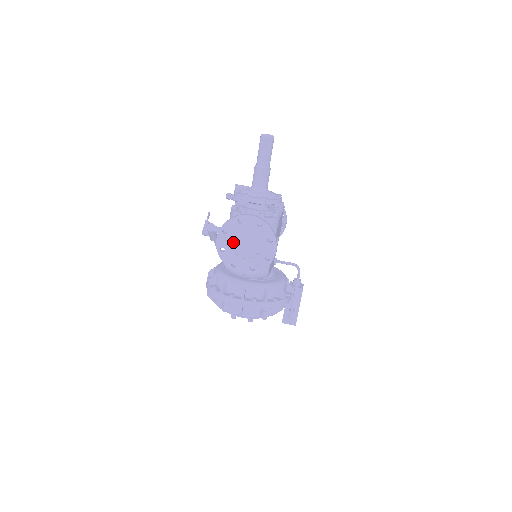
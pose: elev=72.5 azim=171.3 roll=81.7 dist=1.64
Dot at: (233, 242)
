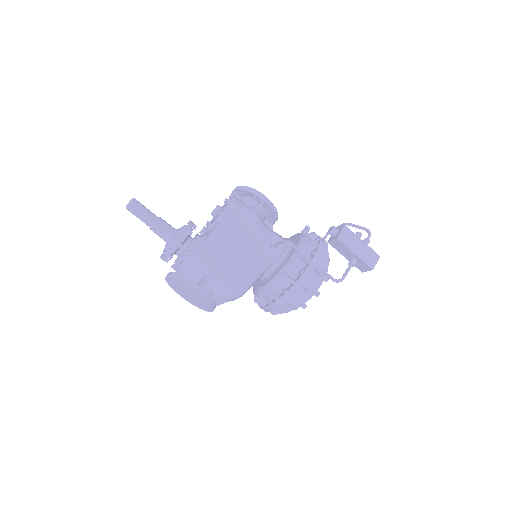
Dot at: (186, 295)
